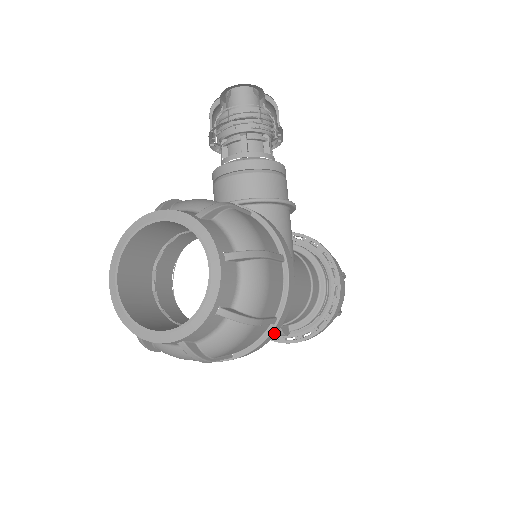
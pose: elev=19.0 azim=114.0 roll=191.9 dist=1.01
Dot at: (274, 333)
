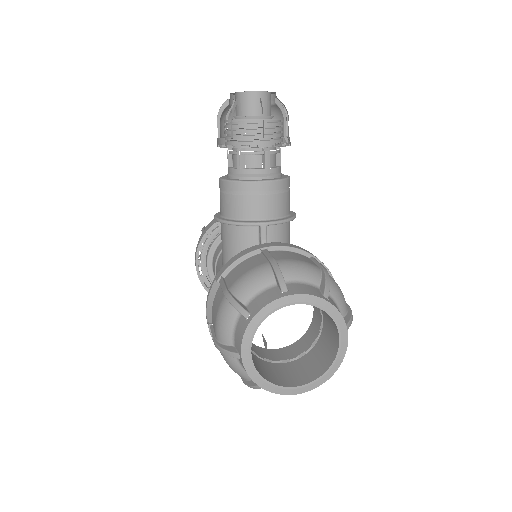
Dot at: occluded
